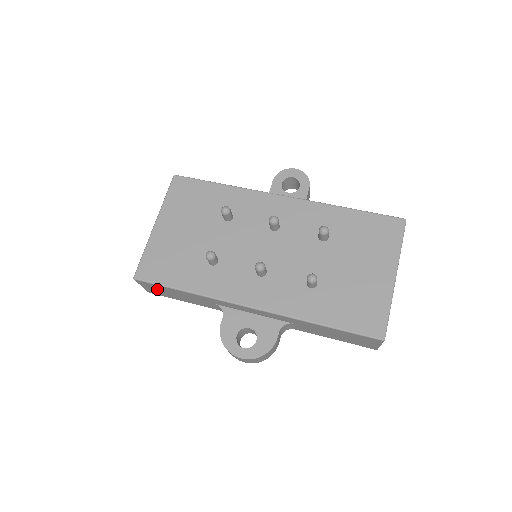
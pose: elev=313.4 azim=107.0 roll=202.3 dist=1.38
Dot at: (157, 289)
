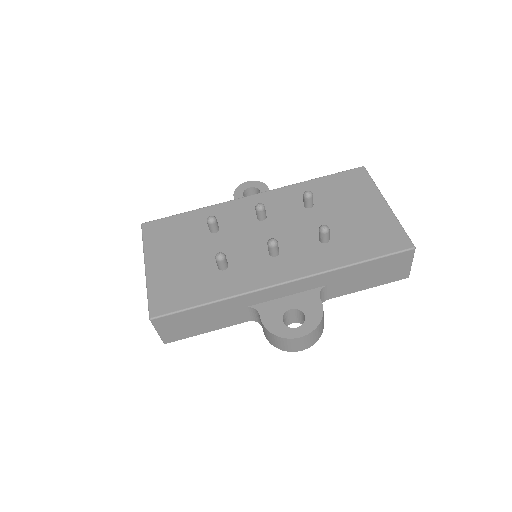
Dot at: (177, 325)
